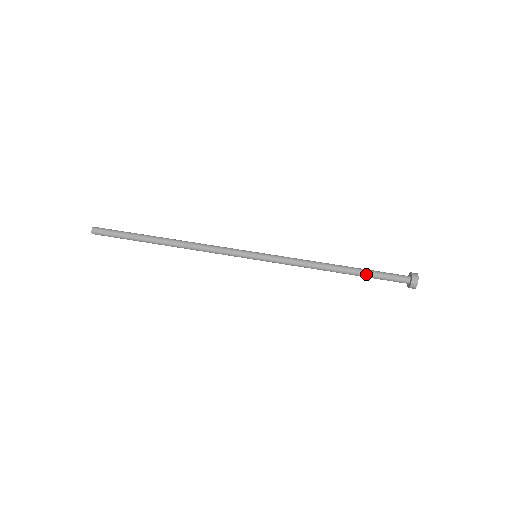
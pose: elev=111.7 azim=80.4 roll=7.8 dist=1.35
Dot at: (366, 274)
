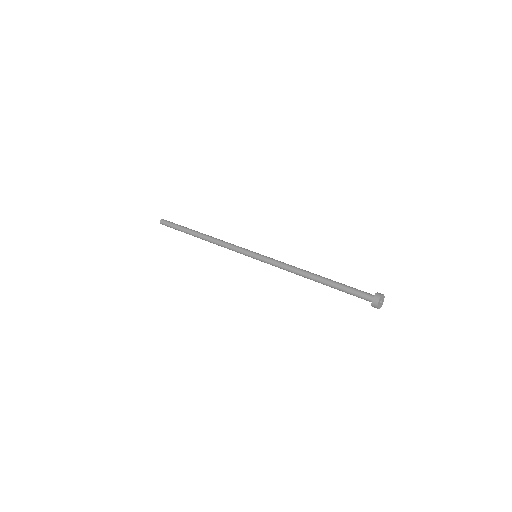
Dot at: (336, 285)
